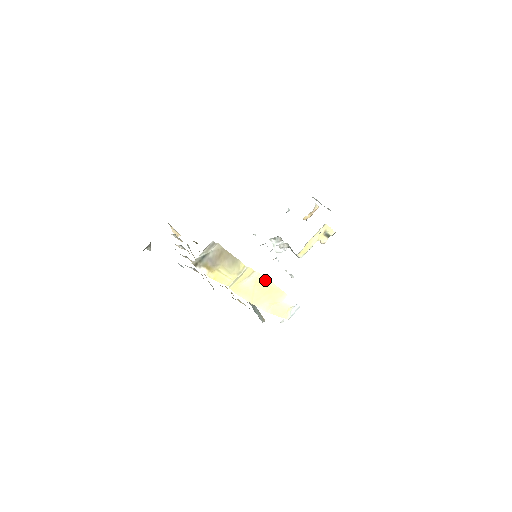
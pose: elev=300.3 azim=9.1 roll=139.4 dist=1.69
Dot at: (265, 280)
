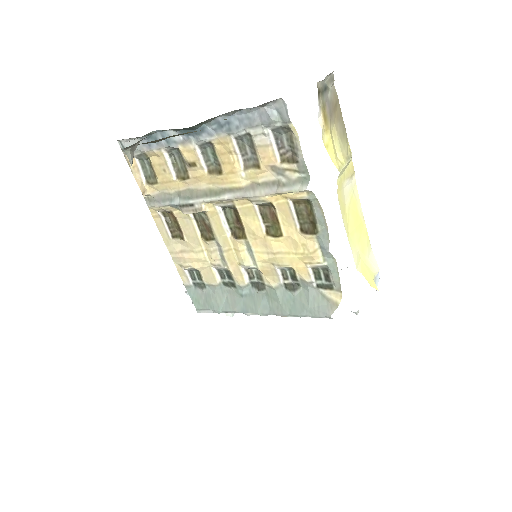
Dot at: (357, 202)
